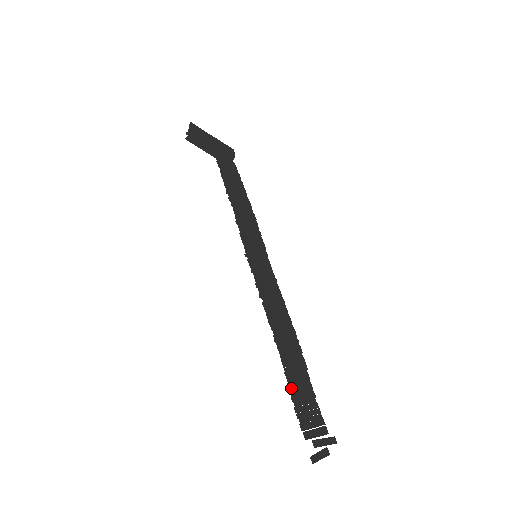
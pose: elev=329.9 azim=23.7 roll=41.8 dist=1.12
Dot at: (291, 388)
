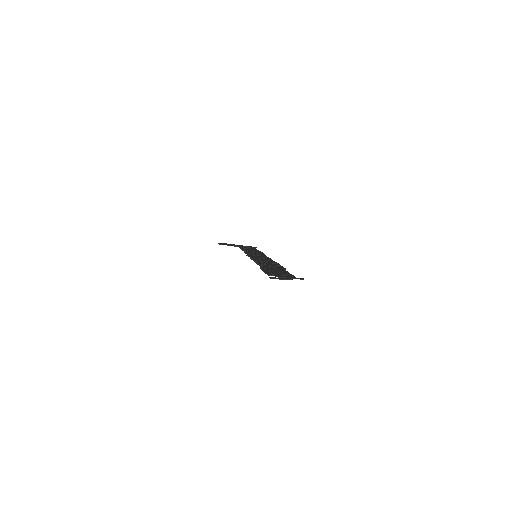
Dot at: (263, 269)
